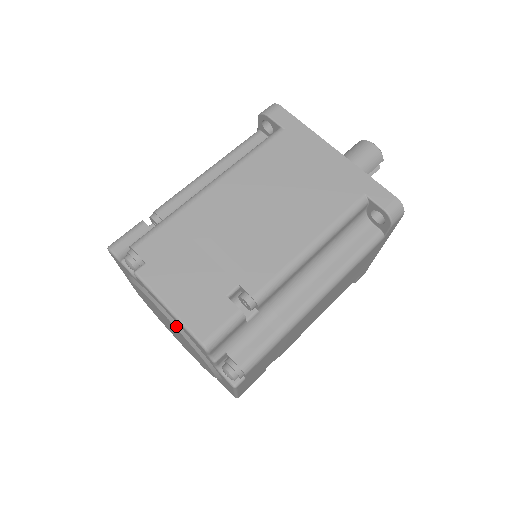
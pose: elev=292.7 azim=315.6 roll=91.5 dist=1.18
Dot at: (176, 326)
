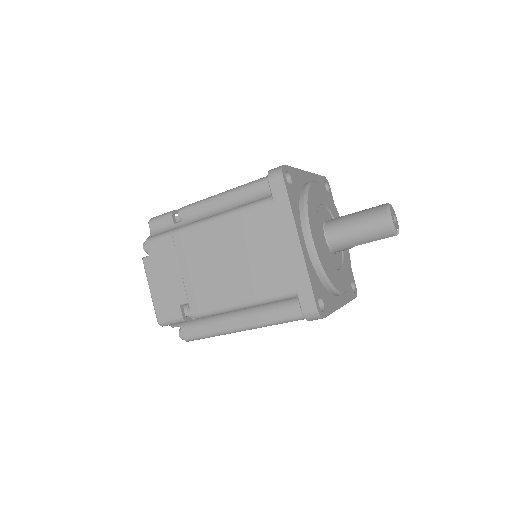
Dot at: occluded
